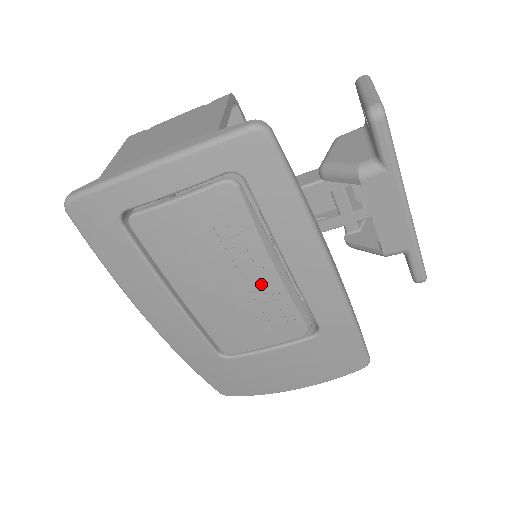
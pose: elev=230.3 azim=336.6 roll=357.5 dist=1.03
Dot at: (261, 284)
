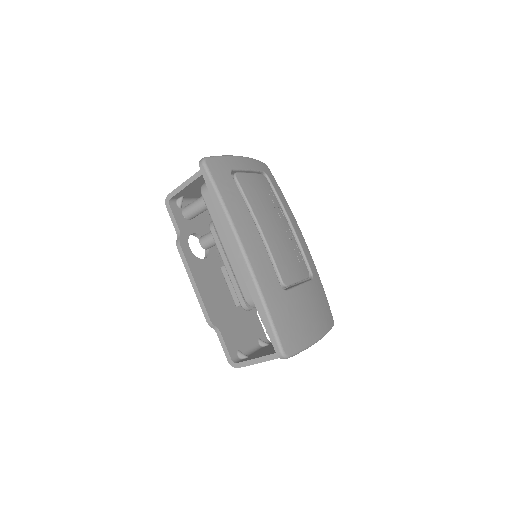
Dot at: (287, 230)
